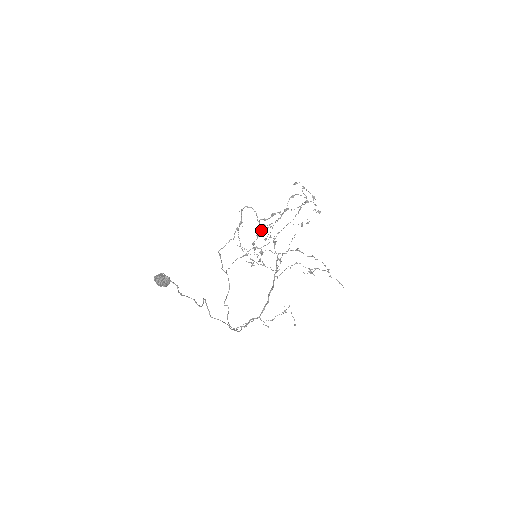
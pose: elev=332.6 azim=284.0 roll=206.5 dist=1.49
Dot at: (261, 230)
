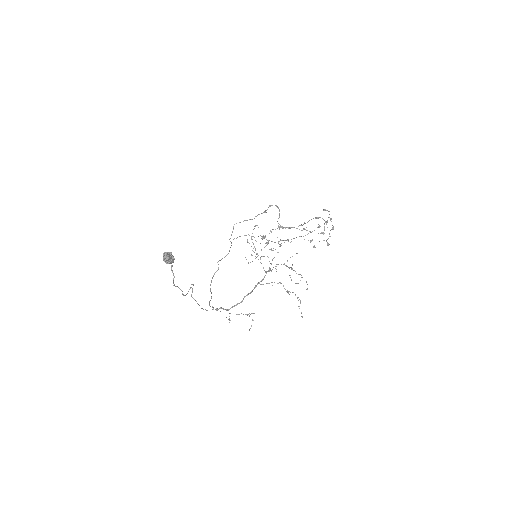
Dot at: occluded
